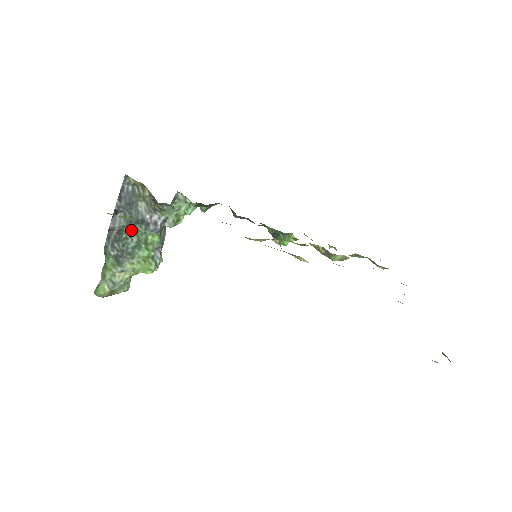
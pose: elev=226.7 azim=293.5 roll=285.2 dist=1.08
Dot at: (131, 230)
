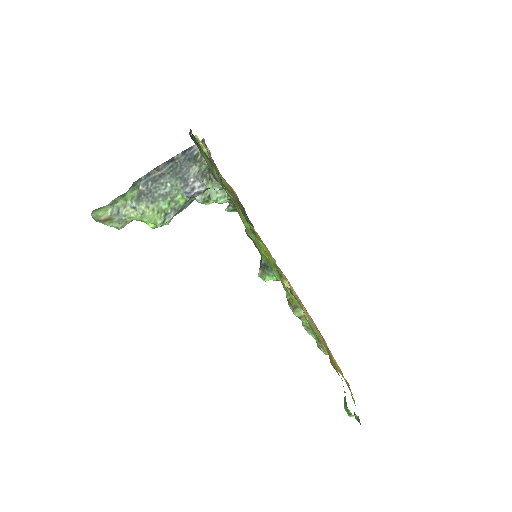
Dot at: (171, 180)
